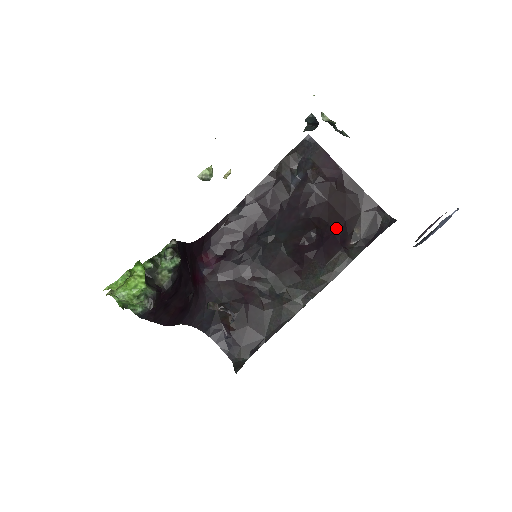
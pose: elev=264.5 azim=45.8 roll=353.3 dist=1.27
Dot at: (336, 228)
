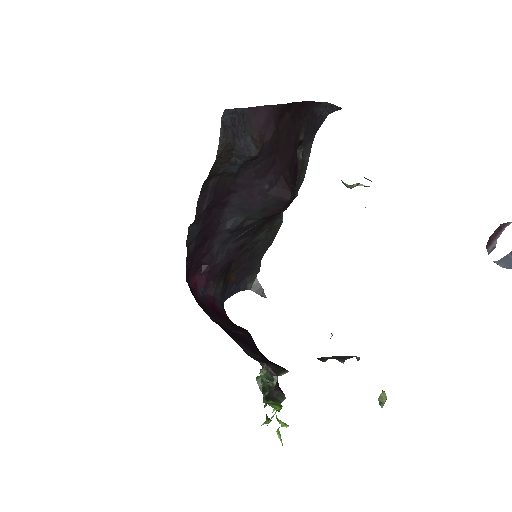
Dot at: (293, 162)
